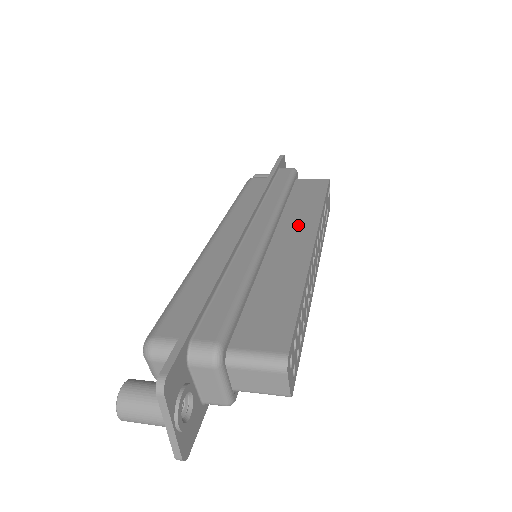
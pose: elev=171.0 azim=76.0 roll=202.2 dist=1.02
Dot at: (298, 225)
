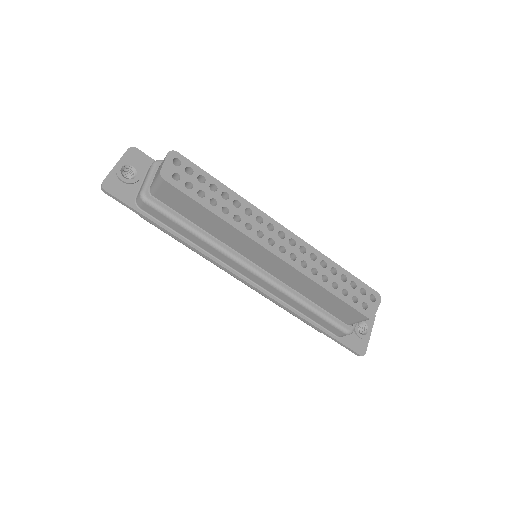
Dot at: occluded
